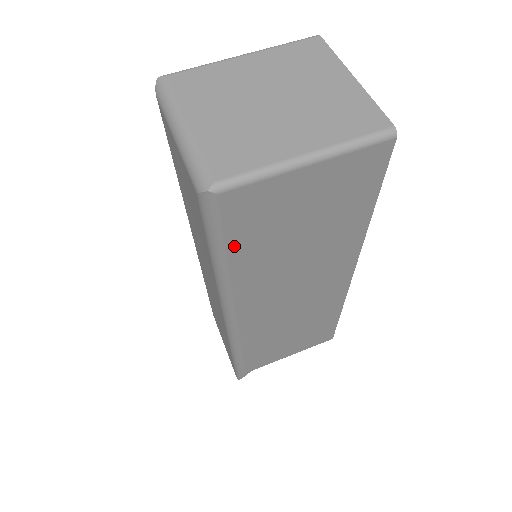
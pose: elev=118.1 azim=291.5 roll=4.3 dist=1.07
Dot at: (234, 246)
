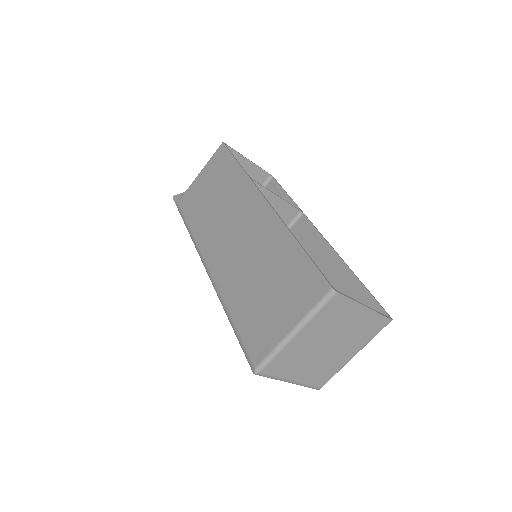
Dot at: occluded
